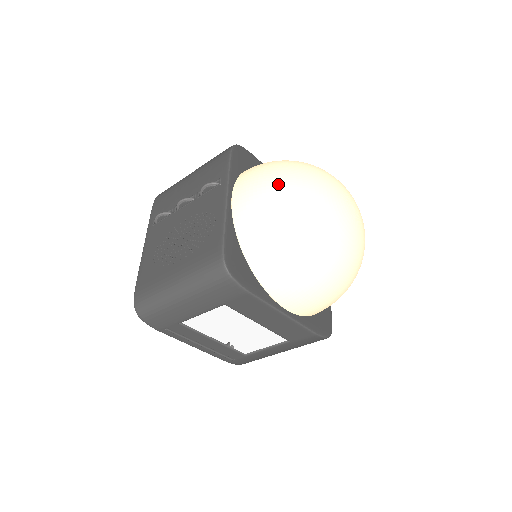
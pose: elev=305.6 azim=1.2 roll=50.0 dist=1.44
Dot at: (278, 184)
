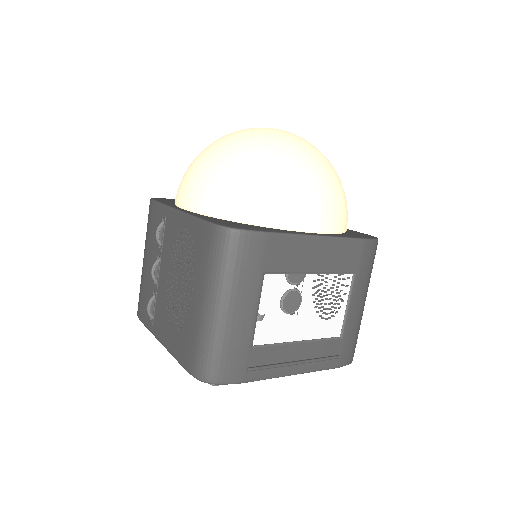
Dot at: (203, 159)
